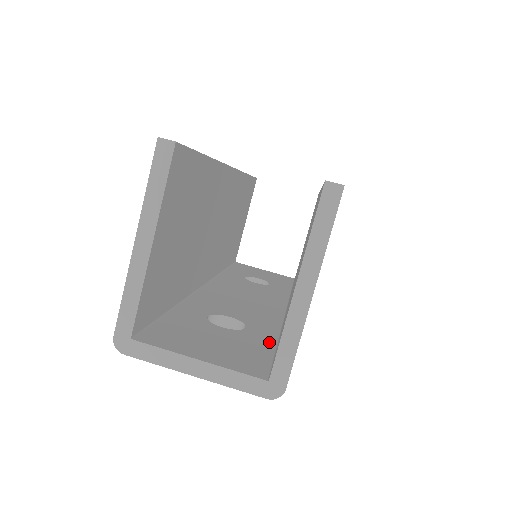
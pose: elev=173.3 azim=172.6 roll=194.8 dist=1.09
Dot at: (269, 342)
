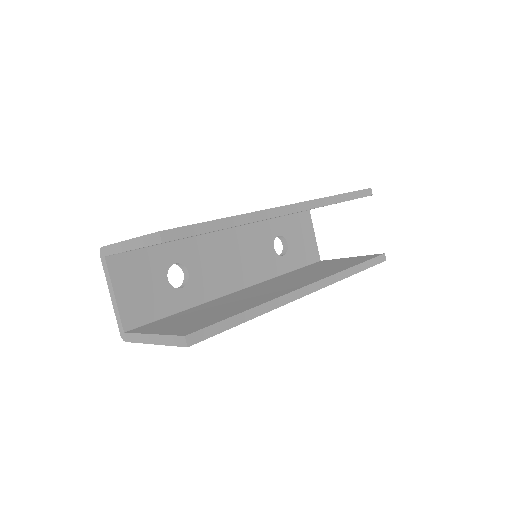
Dot at: (173, 309)
